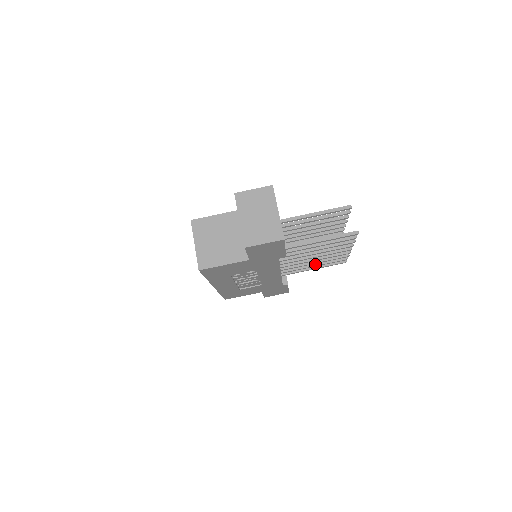
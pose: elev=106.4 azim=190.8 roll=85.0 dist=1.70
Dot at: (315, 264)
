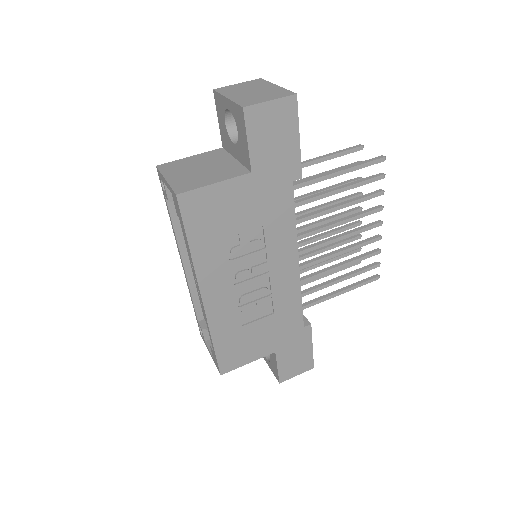
Dot at: (340, 277)
